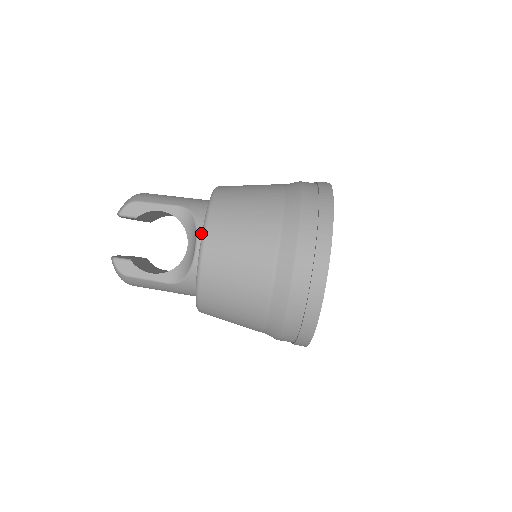
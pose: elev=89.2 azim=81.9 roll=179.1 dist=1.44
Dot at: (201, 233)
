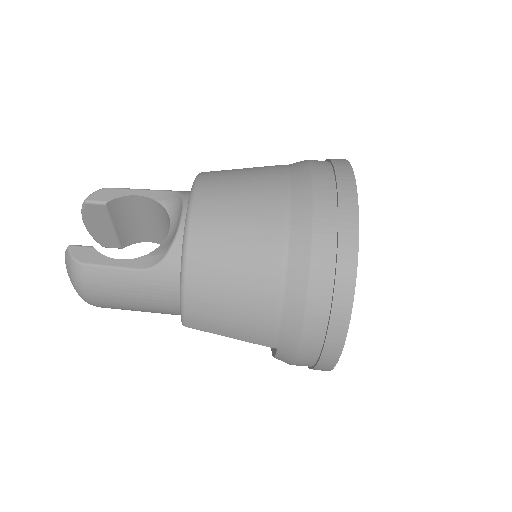
Dot at: occluded
